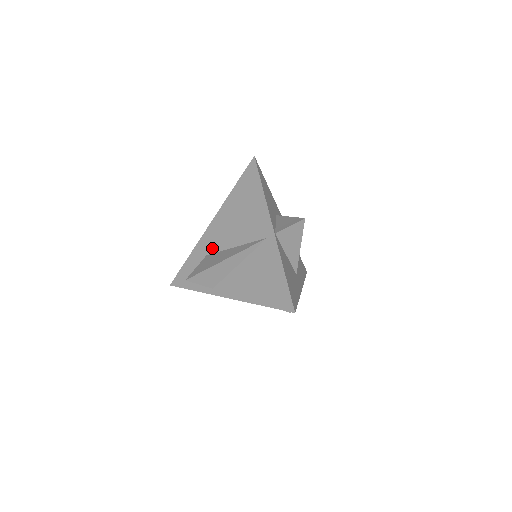
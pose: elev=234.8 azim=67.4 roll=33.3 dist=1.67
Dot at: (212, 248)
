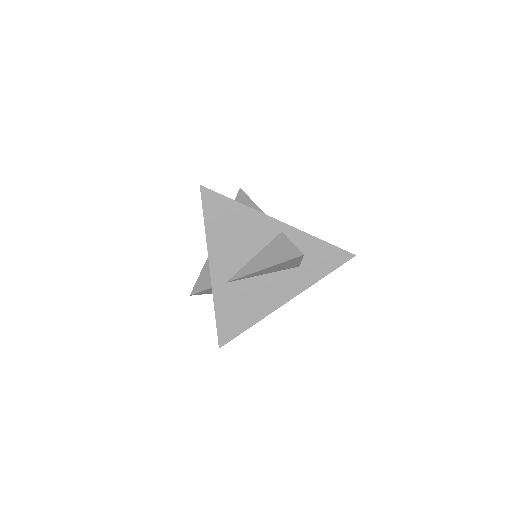
Dot at: occluded
